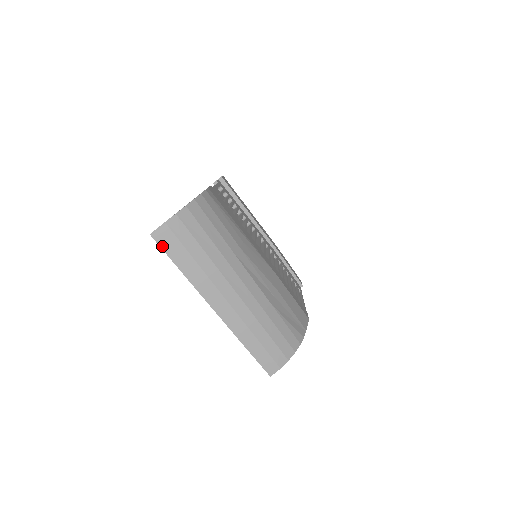
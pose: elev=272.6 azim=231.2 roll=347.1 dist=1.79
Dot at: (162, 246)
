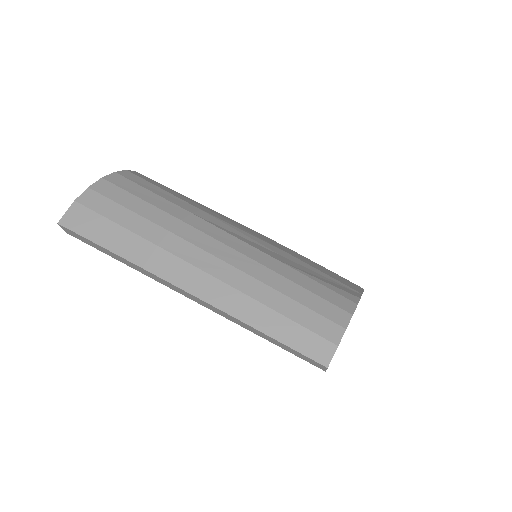
Dot at: (78, 231)
